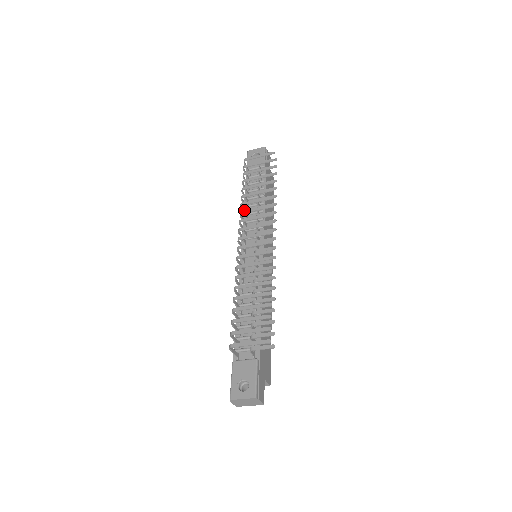
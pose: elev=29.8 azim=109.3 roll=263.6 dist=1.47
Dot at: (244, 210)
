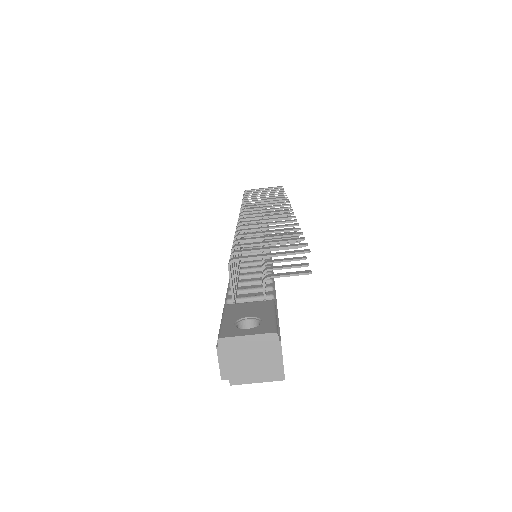
Dot at: (248, 203)
